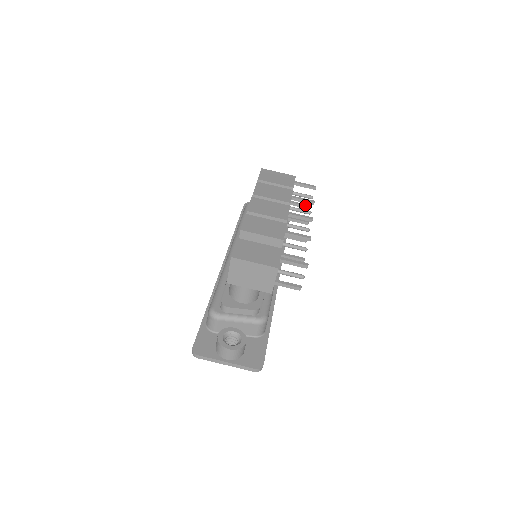
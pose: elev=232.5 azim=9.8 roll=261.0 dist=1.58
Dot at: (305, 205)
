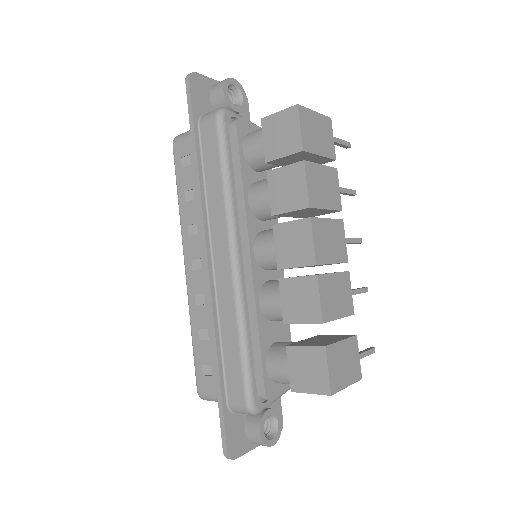
Dot at: occluded
